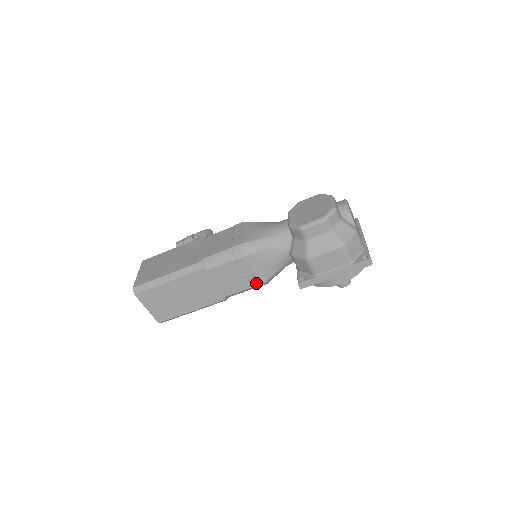
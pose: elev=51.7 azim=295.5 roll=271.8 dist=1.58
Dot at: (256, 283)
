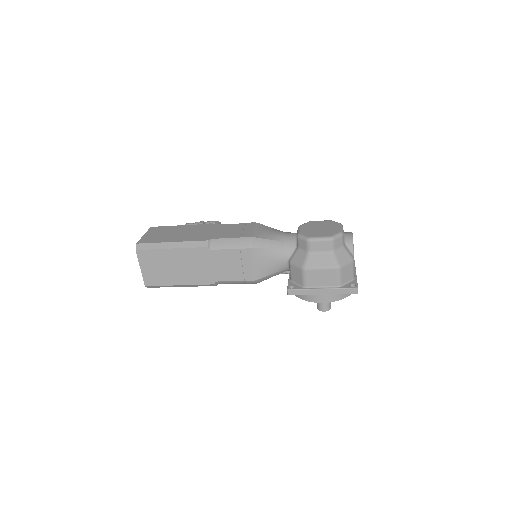
Dot at: (249, 278)
